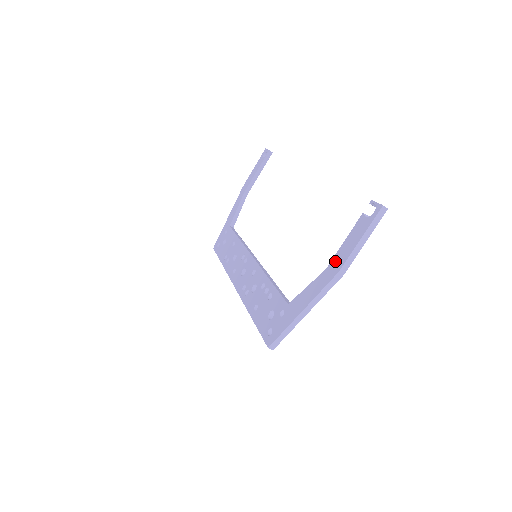
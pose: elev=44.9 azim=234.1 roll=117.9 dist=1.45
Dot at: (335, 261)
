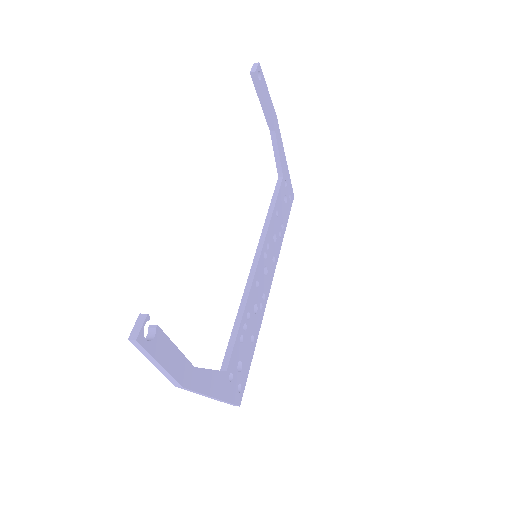
Dot at: occluded
